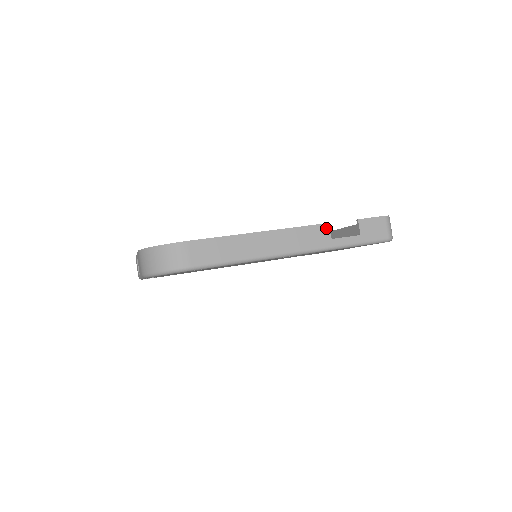
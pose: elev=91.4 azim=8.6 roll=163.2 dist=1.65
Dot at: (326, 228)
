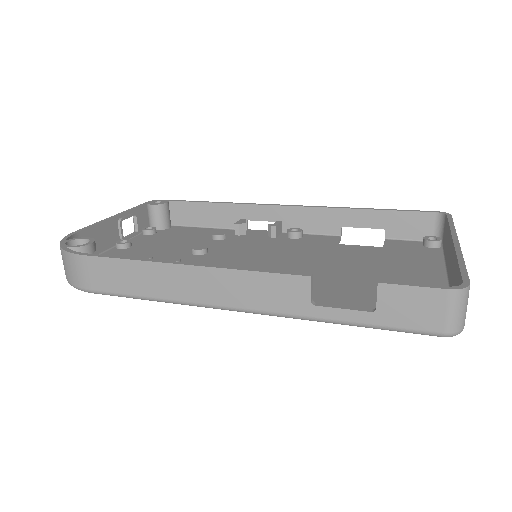
Dot at: (304, 284)
